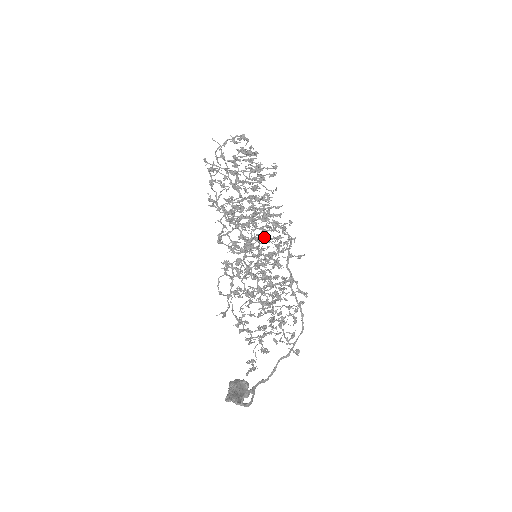
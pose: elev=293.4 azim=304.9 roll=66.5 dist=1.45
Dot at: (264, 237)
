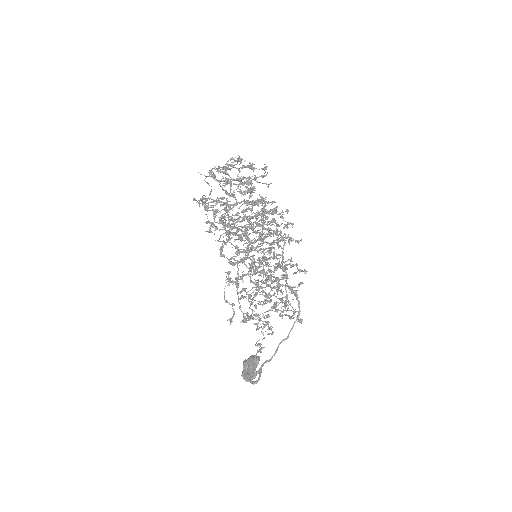
Dot at: (263, 233)
